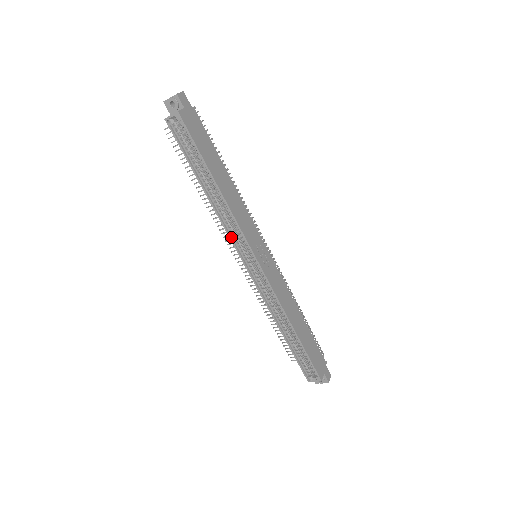
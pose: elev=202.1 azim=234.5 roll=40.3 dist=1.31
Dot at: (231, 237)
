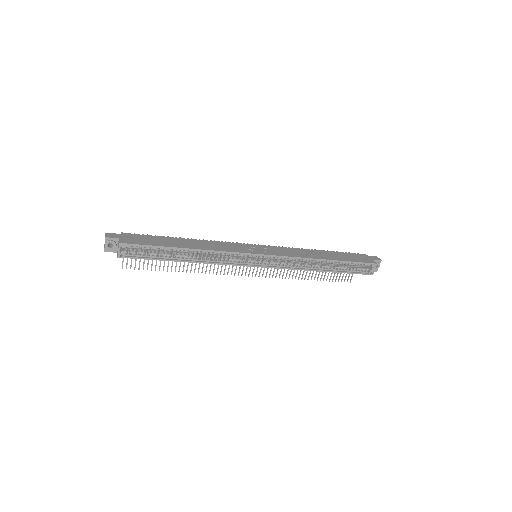
Dot at: (232, 264)
